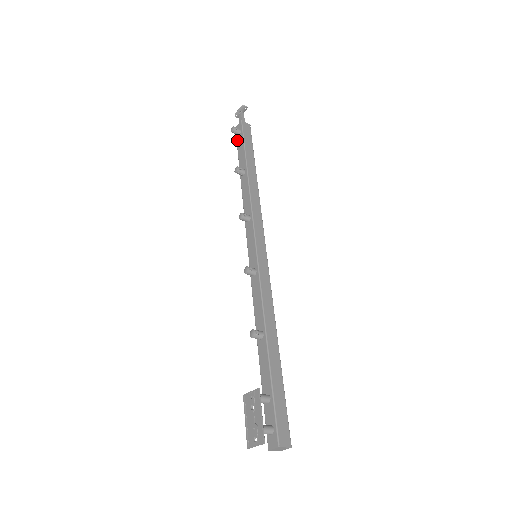
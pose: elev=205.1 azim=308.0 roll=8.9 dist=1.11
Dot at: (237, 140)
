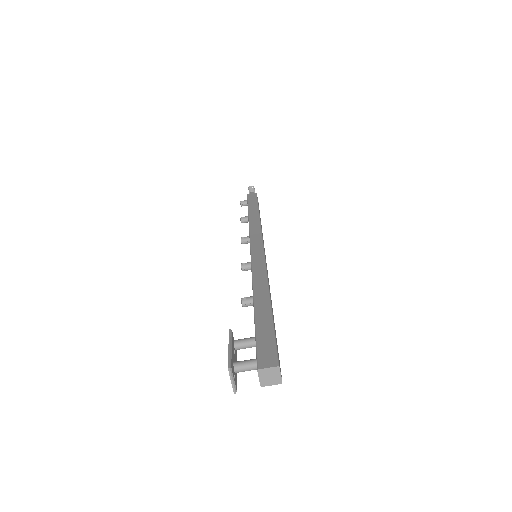
Dot at: occluded
